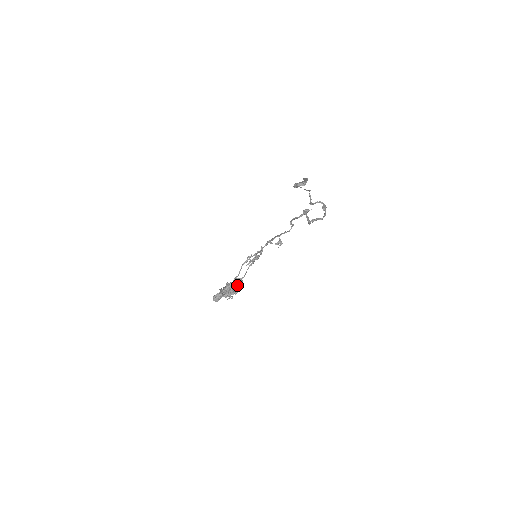
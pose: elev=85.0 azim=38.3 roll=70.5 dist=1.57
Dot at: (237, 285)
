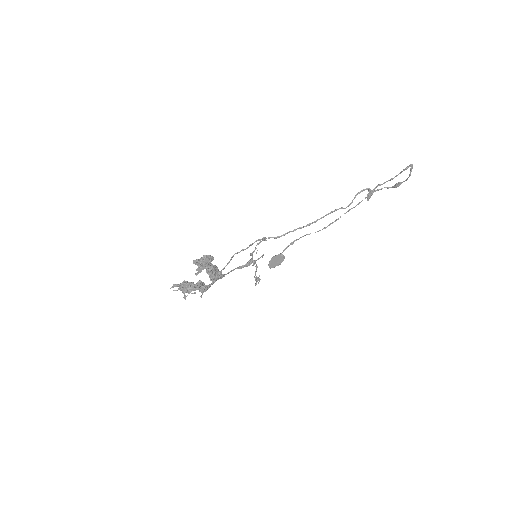
Dot at: (217, 275)
